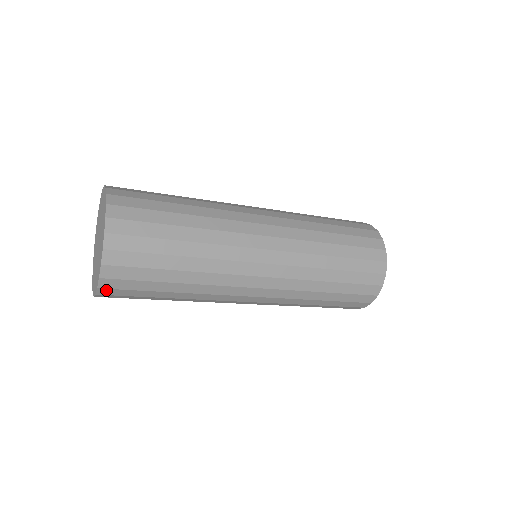
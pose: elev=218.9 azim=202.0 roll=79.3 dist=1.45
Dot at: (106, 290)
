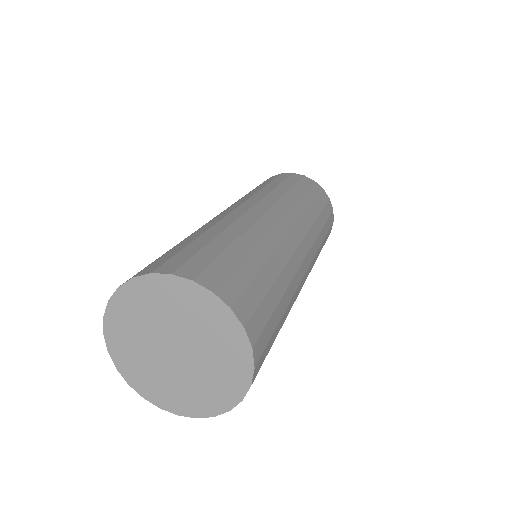
Dot at: occluded
